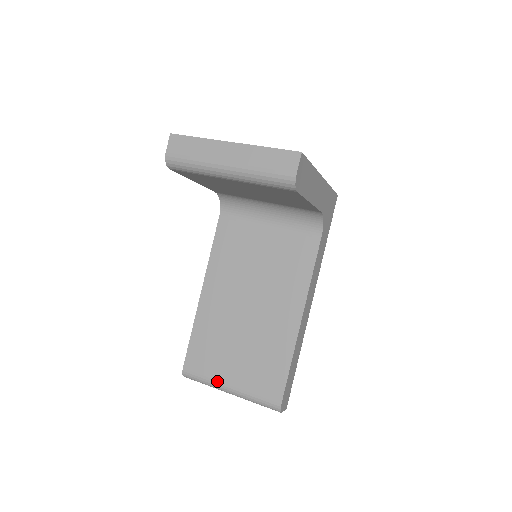
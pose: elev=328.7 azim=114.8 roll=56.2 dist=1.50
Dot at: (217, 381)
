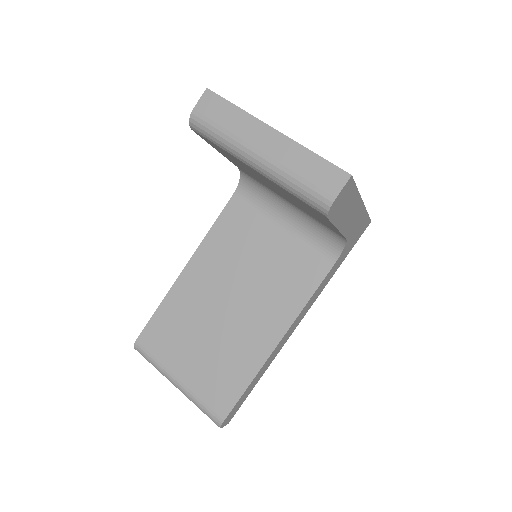
Dot at: (166, 369)
